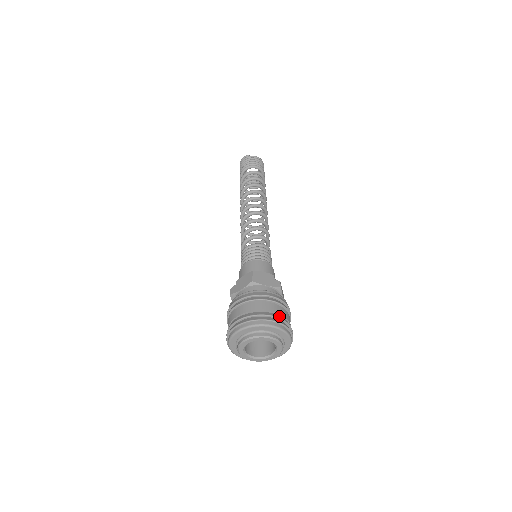
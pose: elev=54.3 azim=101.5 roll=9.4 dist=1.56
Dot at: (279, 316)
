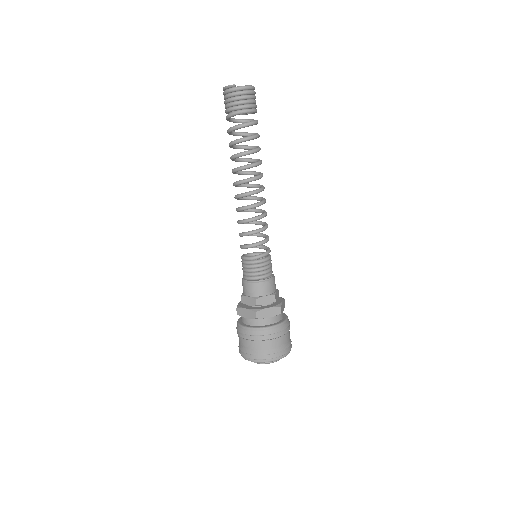
Dot at: (281, 348)
